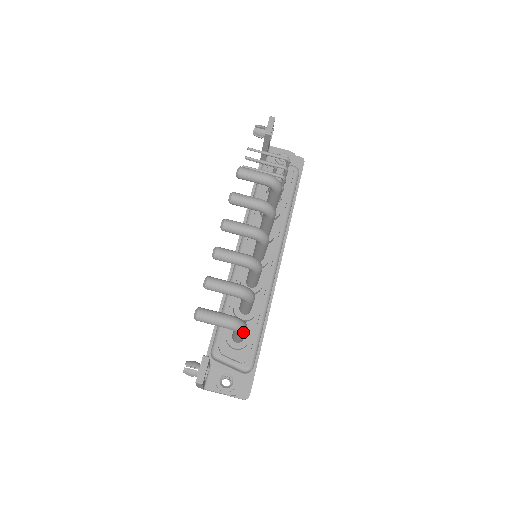
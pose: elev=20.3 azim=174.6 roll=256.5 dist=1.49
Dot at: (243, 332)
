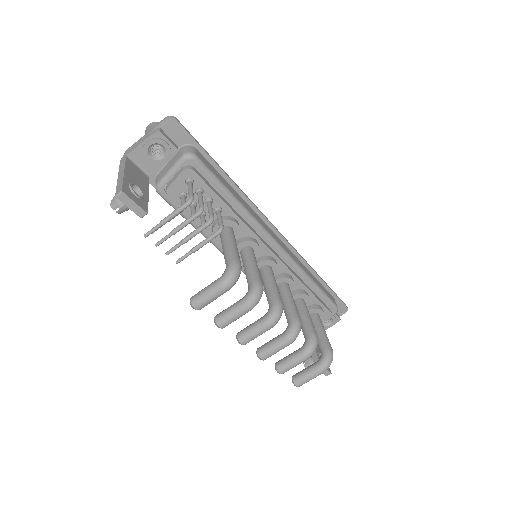
Dot at: (332, 356)
